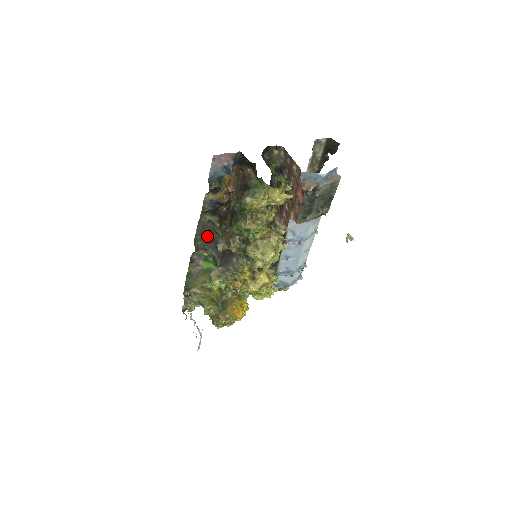
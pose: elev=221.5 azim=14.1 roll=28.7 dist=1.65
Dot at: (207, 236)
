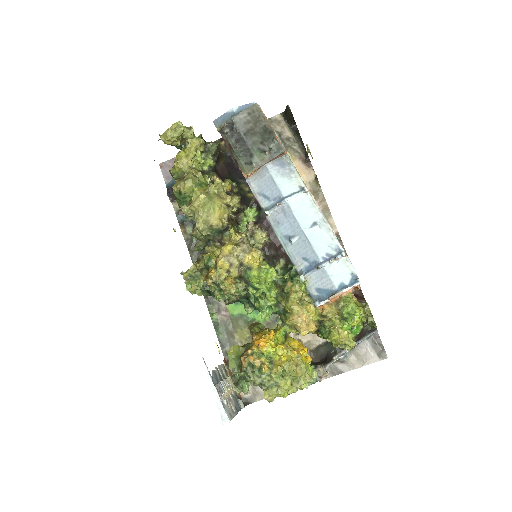
Dot at: occluded
